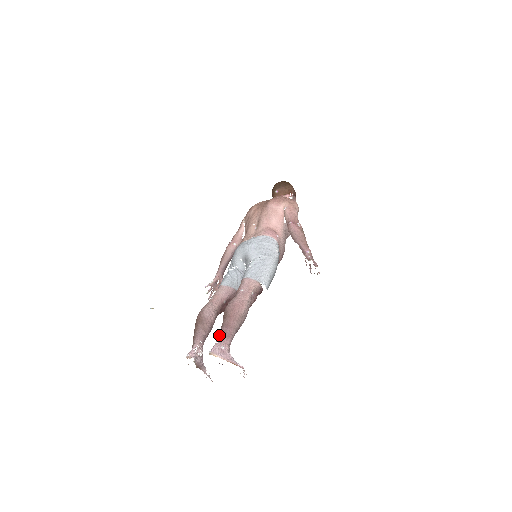
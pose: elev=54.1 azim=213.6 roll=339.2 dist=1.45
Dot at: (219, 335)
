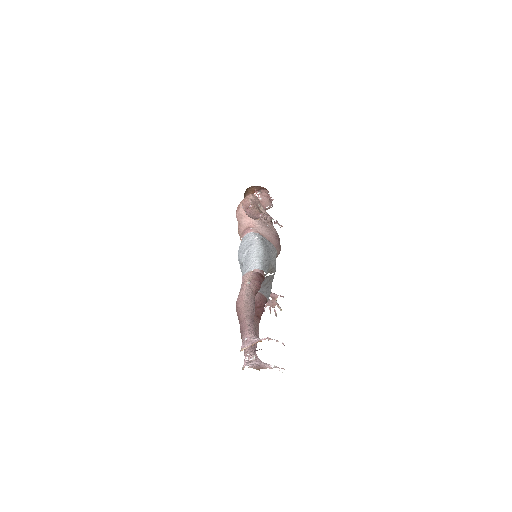
Dot at: (241, 333)
